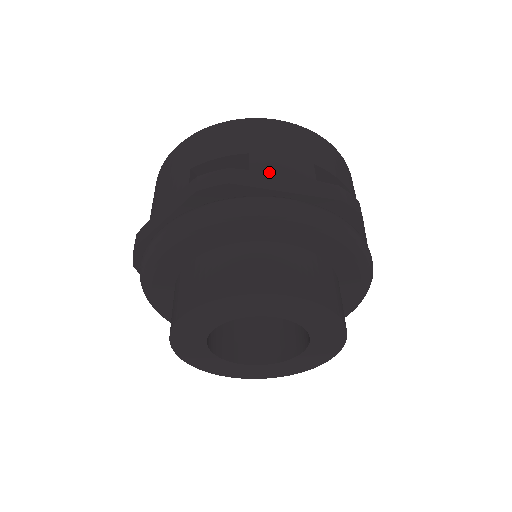
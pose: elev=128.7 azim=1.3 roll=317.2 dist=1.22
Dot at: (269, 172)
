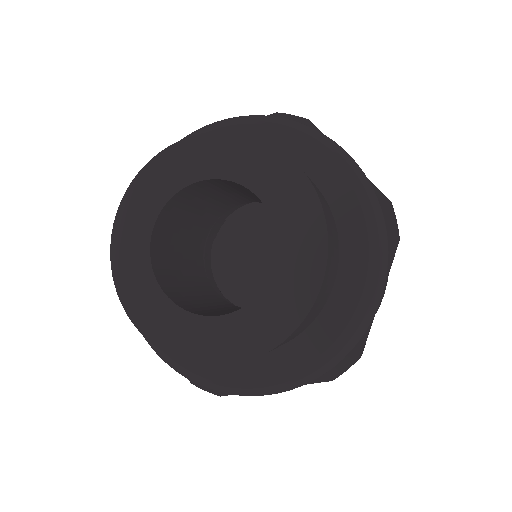
Dot at: occluded
